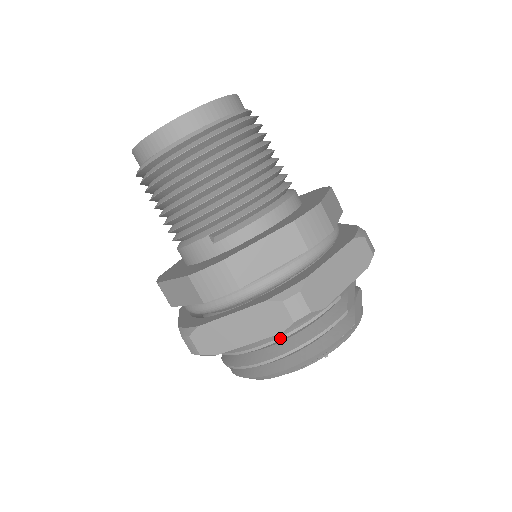
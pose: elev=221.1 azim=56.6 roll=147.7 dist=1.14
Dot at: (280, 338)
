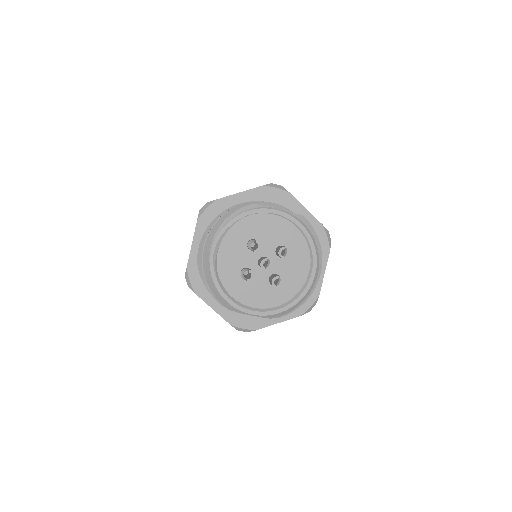
Dot at: occluded
